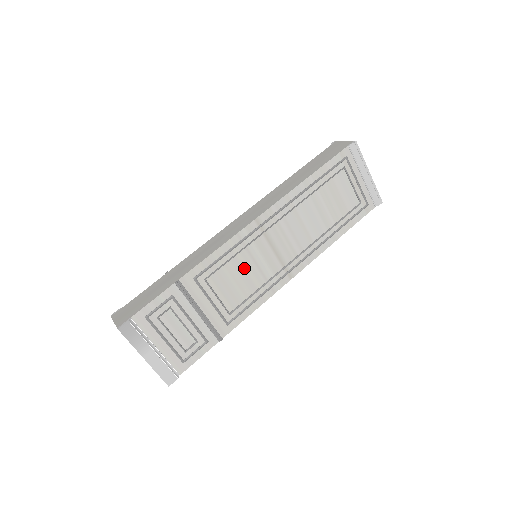
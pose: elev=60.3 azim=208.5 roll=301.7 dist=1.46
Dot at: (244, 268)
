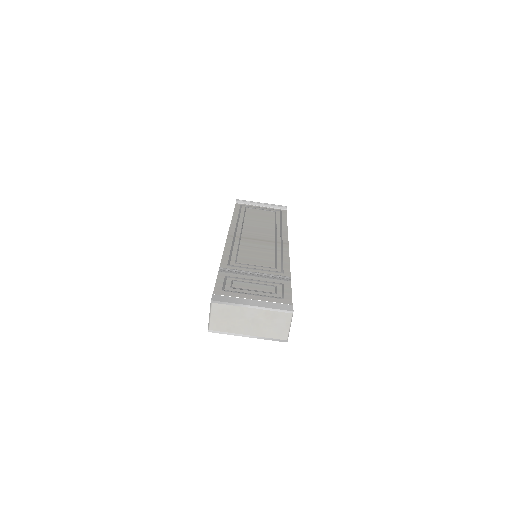
Dot at: (252, 252)
